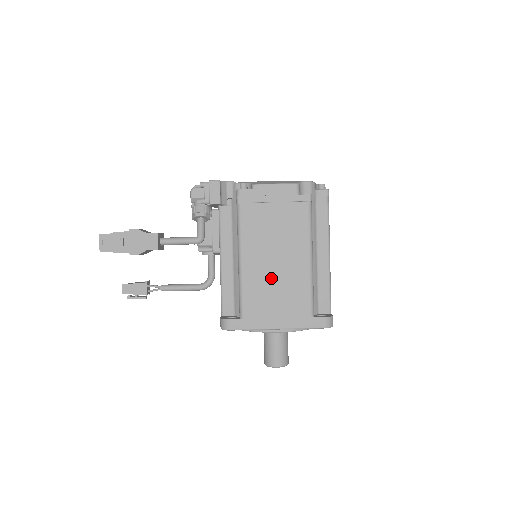
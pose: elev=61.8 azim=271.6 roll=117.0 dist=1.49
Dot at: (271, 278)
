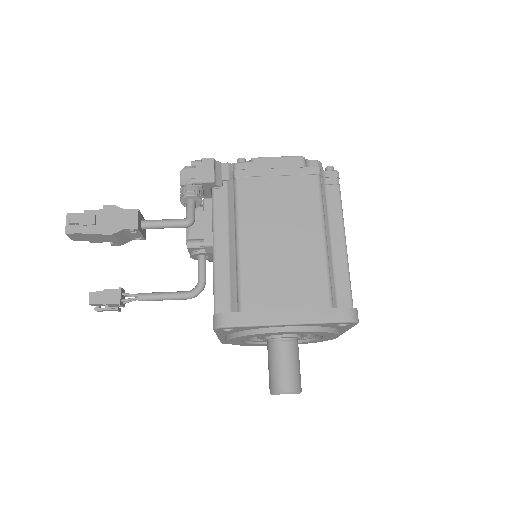
Dot at: (277, 260)
